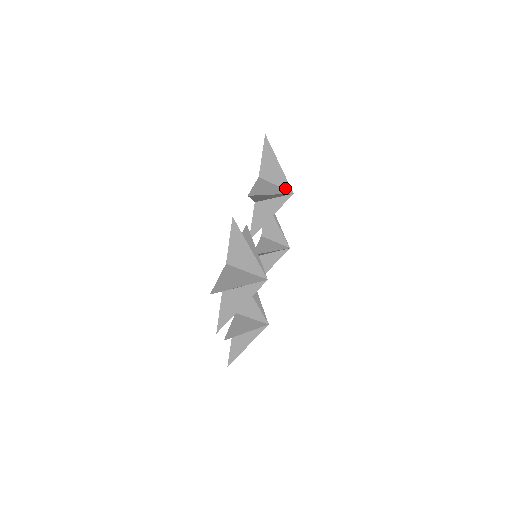
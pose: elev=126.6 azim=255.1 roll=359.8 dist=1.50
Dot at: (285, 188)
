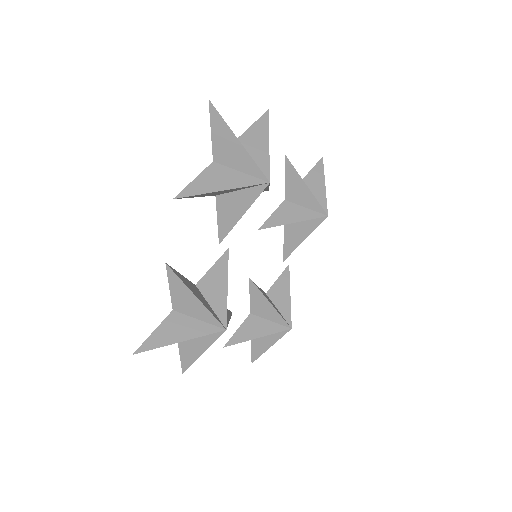
Dot at: occluded
